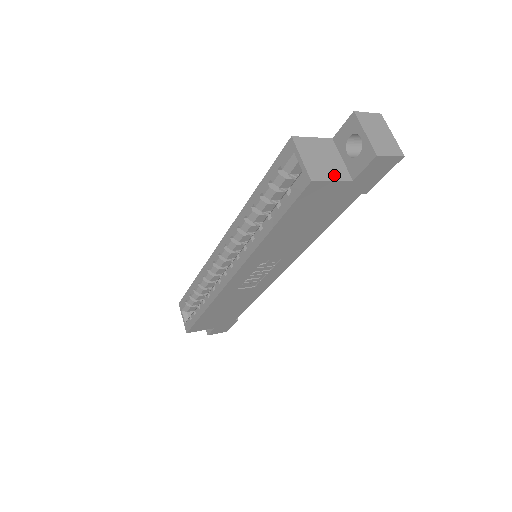
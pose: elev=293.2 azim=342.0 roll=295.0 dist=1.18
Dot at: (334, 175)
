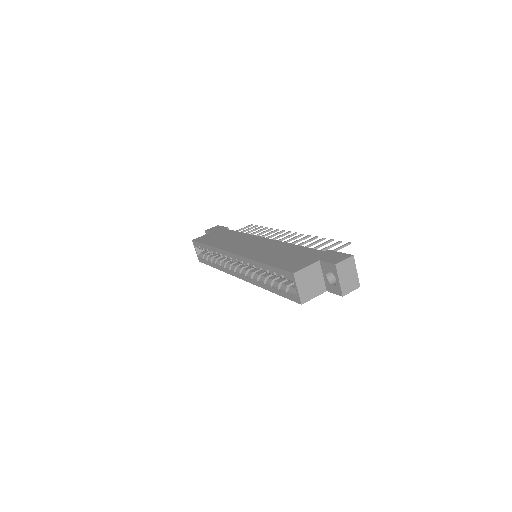
Dot at: (316, 293)
